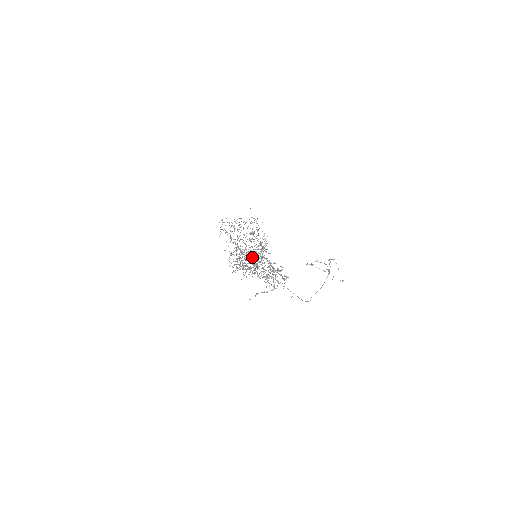
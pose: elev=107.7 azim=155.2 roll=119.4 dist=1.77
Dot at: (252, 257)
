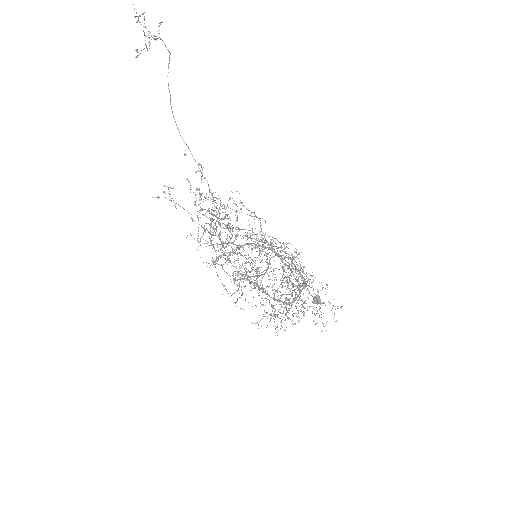
Dot at: occluded
